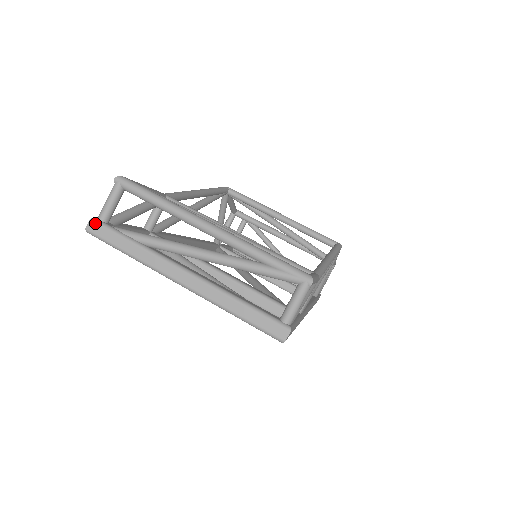
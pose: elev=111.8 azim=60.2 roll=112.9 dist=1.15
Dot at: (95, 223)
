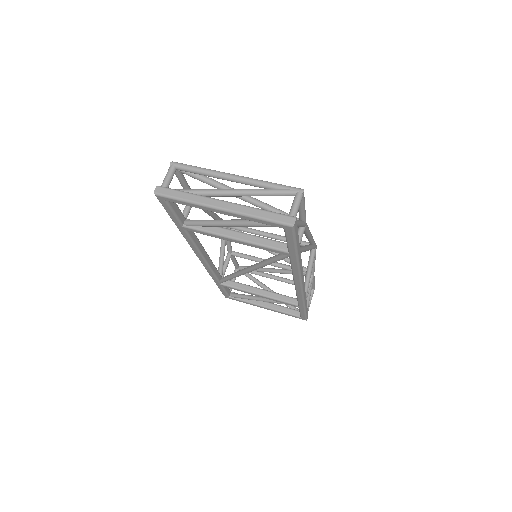
Dot at: (160, 188)
